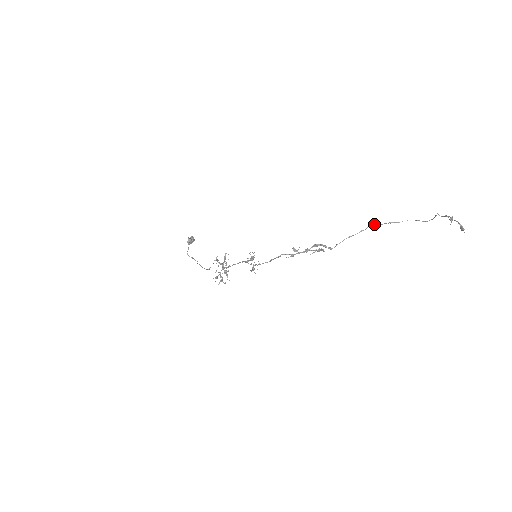
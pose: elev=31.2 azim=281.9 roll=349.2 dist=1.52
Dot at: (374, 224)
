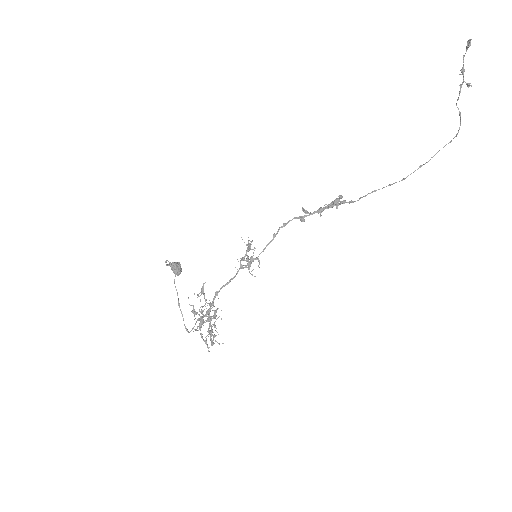
Dot at: (403, 179)
